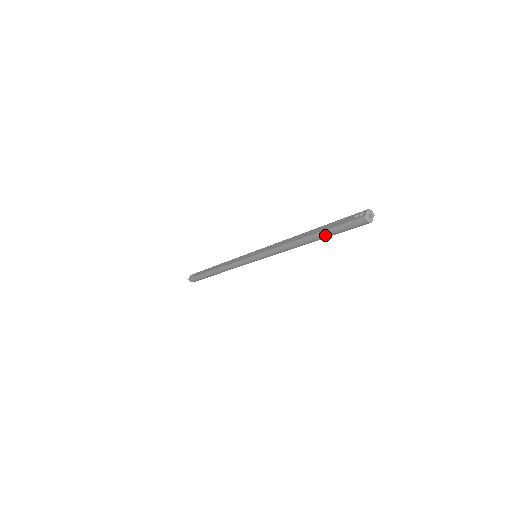
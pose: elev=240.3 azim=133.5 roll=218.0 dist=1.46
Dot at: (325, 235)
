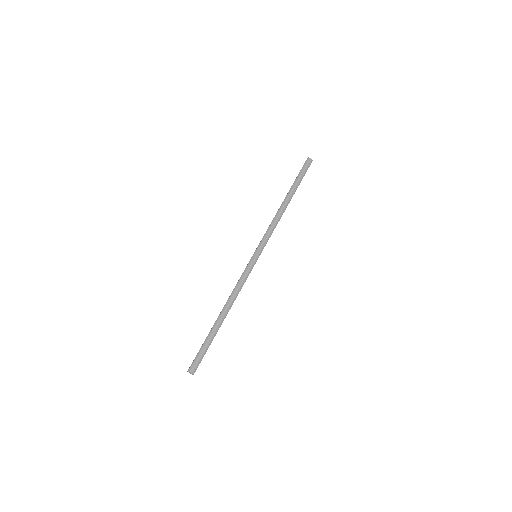
Dot at: (295, 185)
